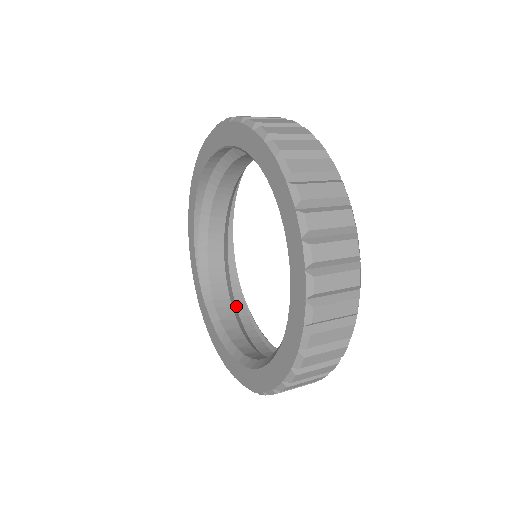
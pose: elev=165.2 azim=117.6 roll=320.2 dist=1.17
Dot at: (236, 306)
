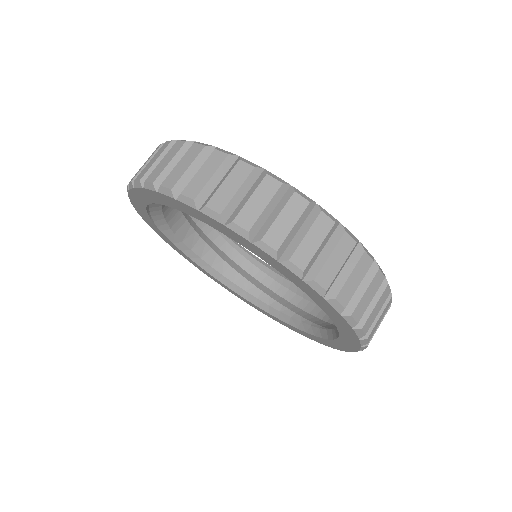
Dot at: occluded
